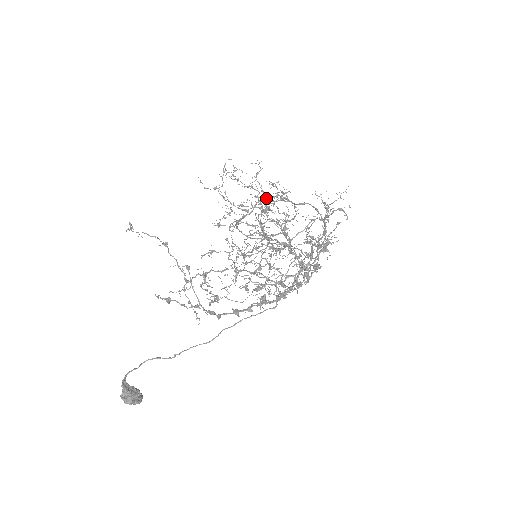
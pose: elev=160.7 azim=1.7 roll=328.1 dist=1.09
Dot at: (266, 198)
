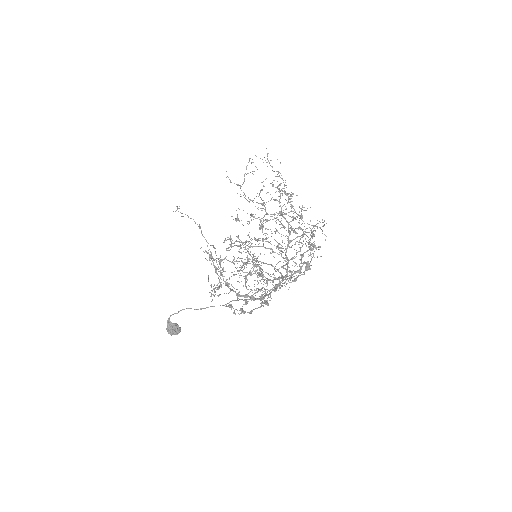
Dot at: (237, 246)
